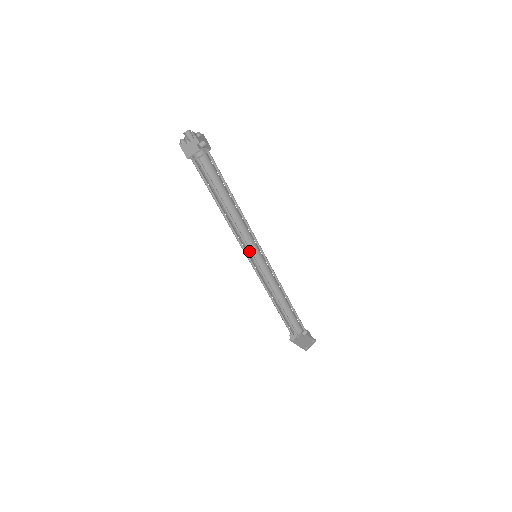
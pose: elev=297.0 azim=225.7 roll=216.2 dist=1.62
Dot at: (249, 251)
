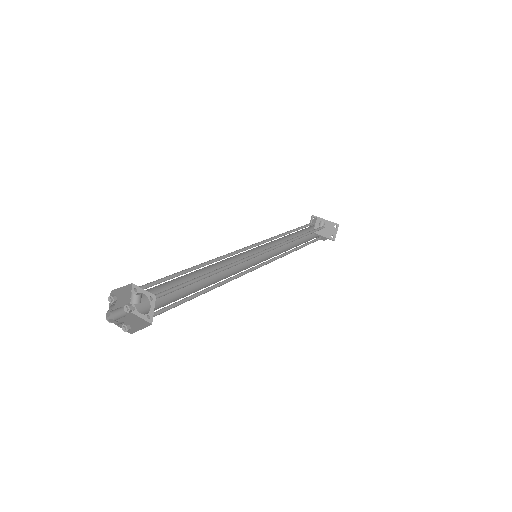
Dot at: (250, 269)
